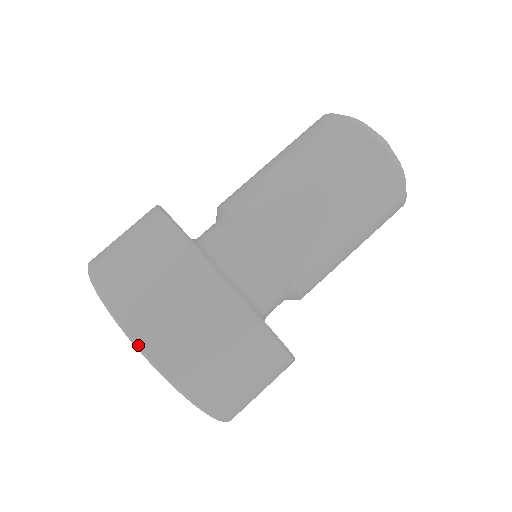
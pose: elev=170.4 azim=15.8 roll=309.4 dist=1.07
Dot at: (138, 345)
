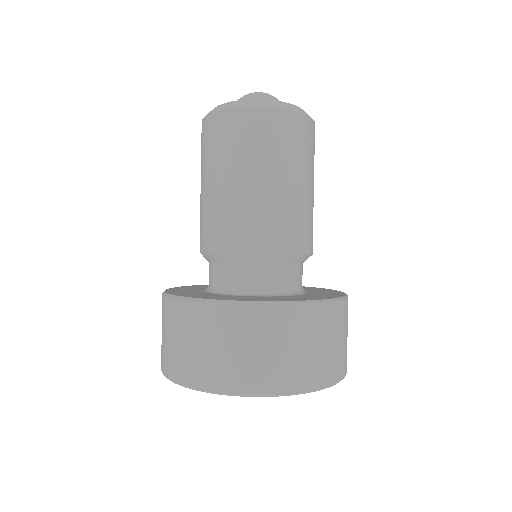
Dot at: (305, 392)
